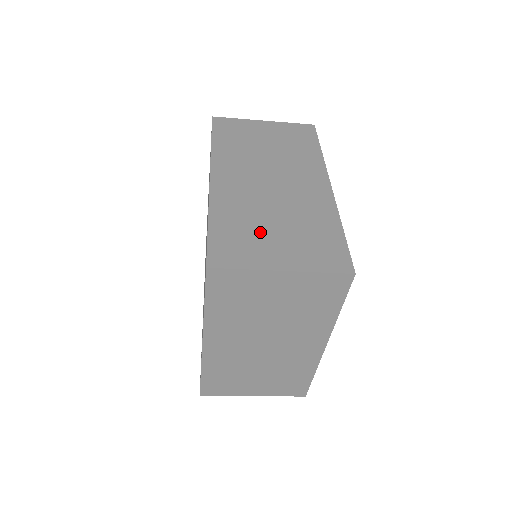
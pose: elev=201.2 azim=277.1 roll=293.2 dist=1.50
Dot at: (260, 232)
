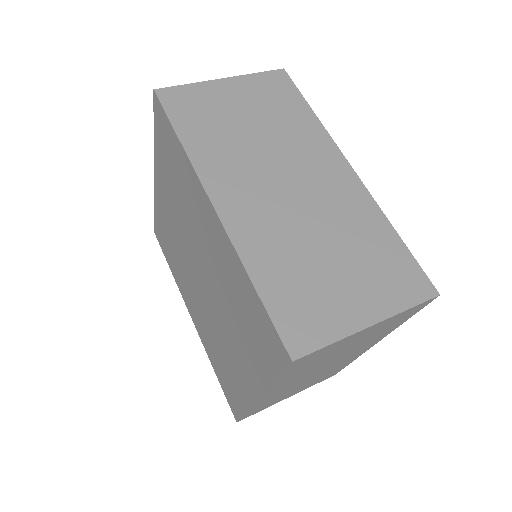
Dot at: (319, 276)
